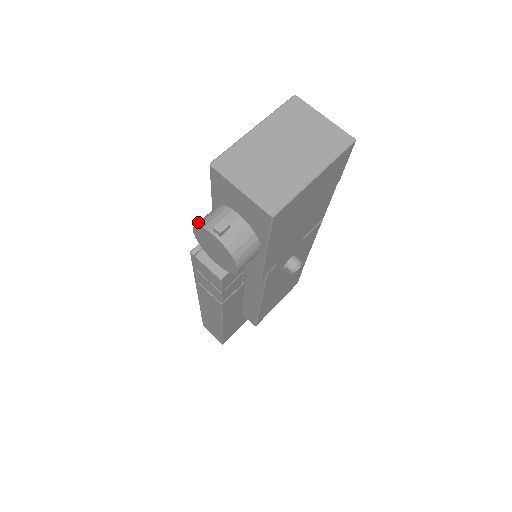
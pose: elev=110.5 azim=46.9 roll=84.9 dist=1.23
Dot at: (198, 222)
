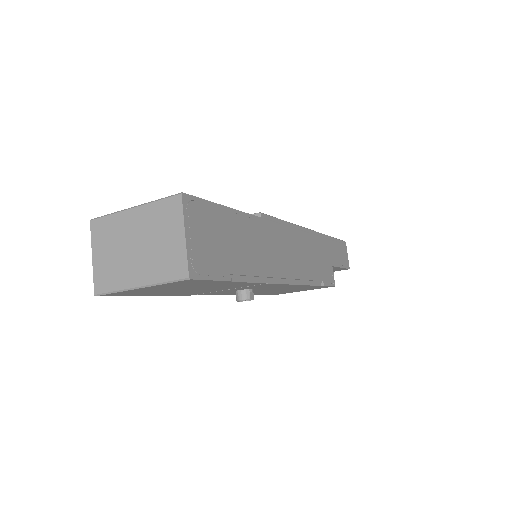
Dot at: occluded
